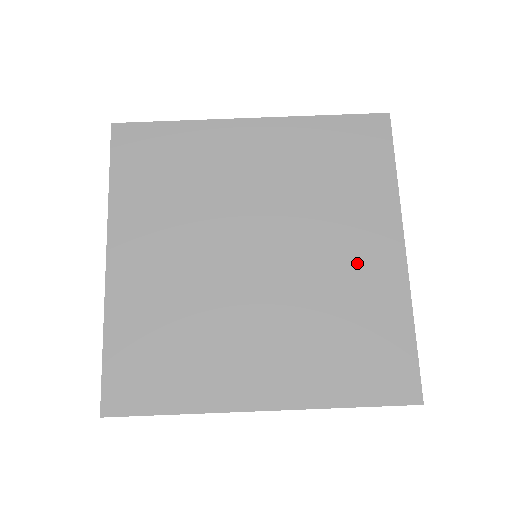
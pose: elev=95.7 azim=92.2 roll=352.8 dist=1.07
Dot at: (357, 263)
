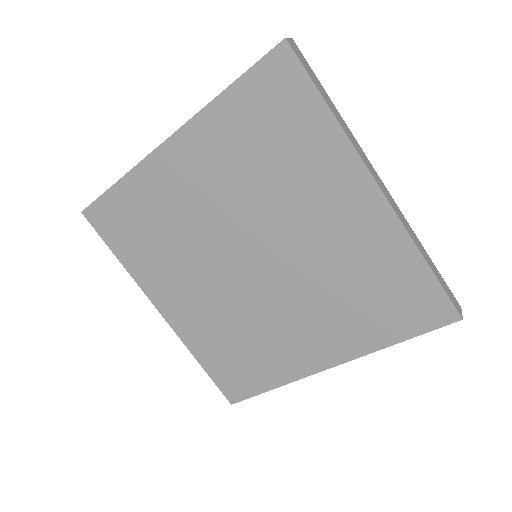
Dot at: (340, 227)
